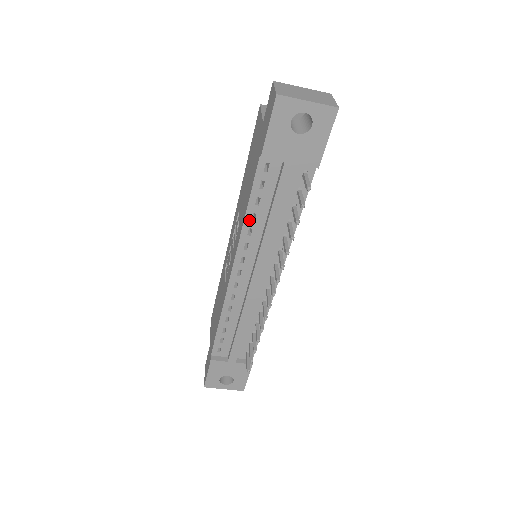
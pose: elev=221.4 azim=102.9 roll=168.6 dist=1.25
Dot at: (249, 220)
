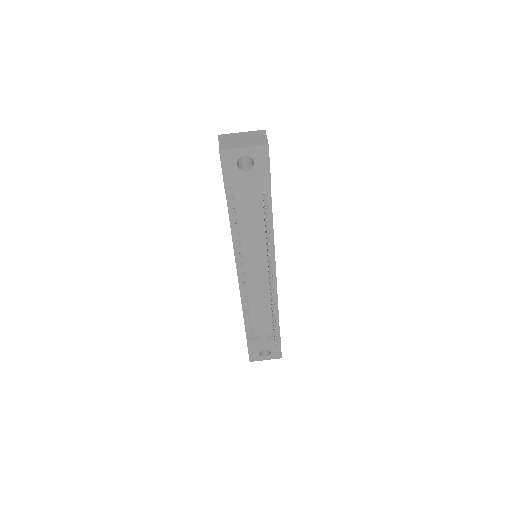
Dot at: (236, 237)
